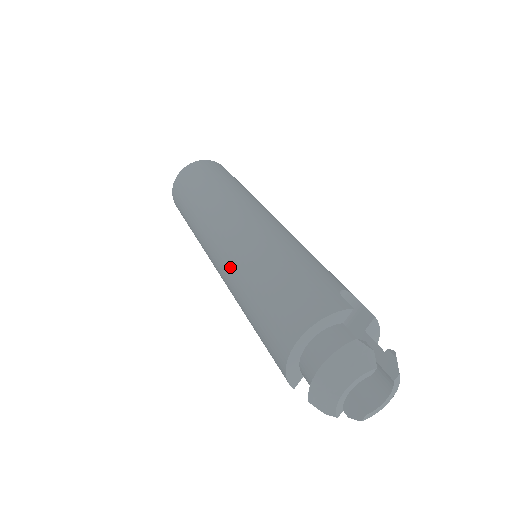
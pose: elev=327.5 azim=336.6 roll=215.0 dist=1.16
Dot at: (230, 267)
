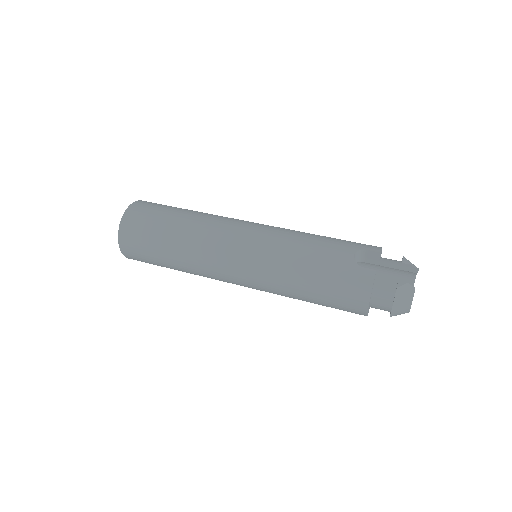
Dot at: (268, 291)
